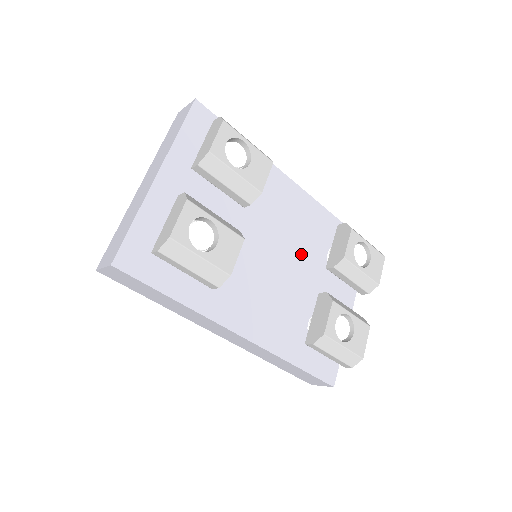
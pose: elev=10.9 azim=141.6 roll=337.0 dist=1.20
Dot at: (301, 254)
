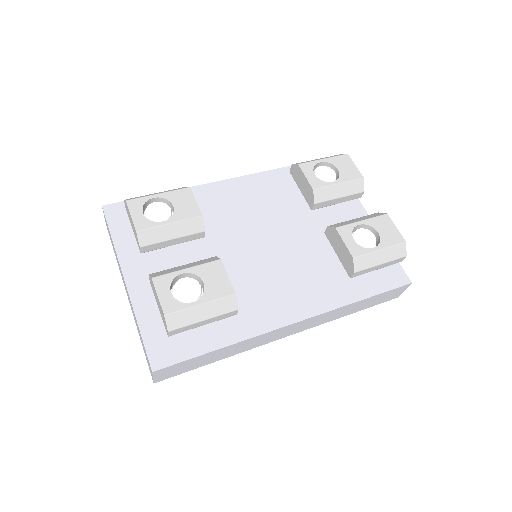
Dot at: (285, 220)
